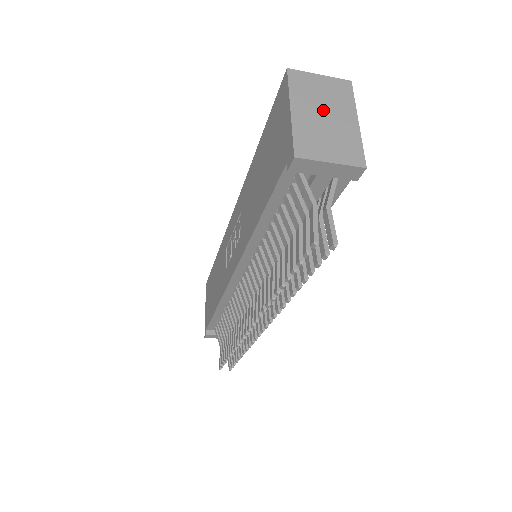
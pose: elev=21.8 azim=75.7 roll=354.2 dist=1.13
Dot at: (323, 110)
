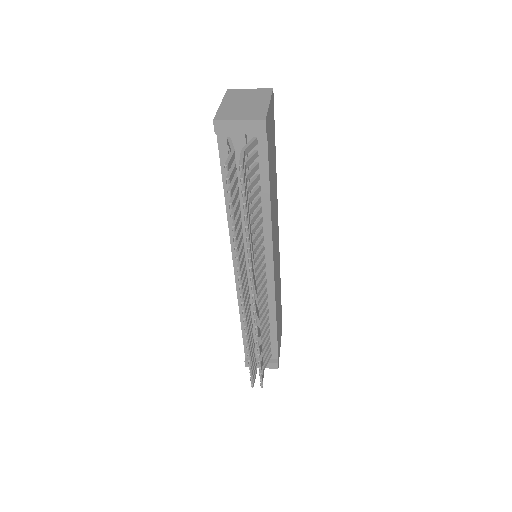
Dot at: (245, 101)
